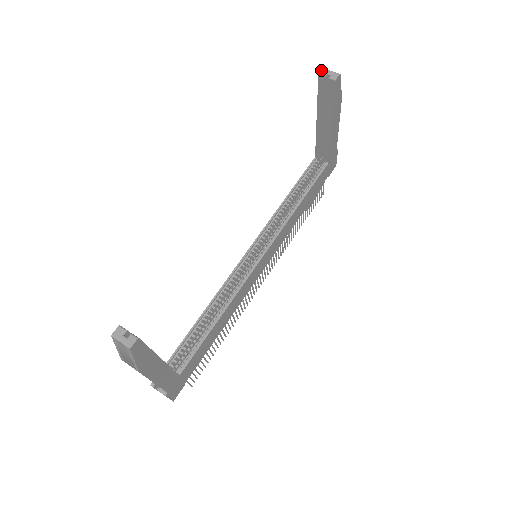
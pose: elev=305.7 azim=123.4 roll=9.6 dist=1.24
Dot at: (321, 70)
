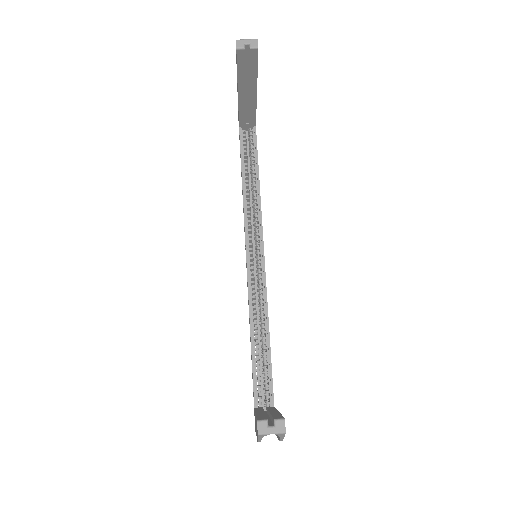
Dot at: (236, 43)
